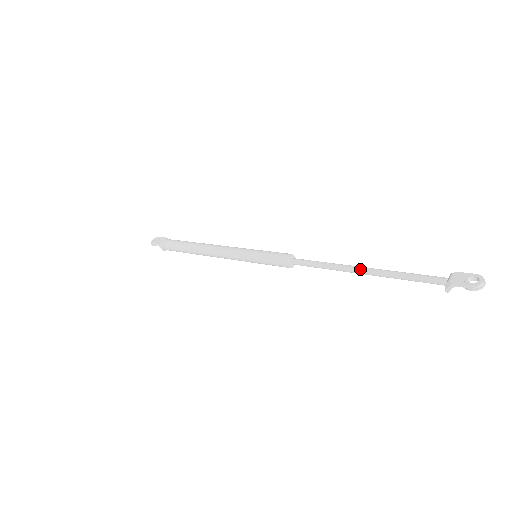
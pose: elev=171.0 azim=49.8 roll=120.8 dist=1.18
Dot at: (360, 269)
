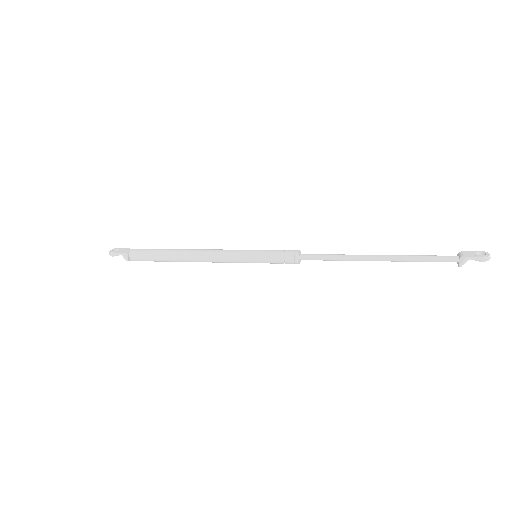
Dot at: (376, 256)
